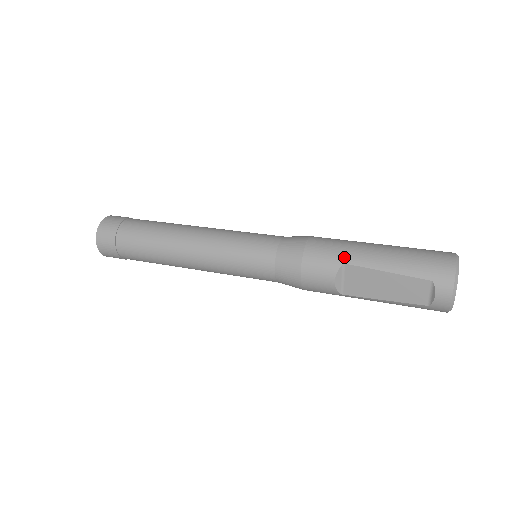
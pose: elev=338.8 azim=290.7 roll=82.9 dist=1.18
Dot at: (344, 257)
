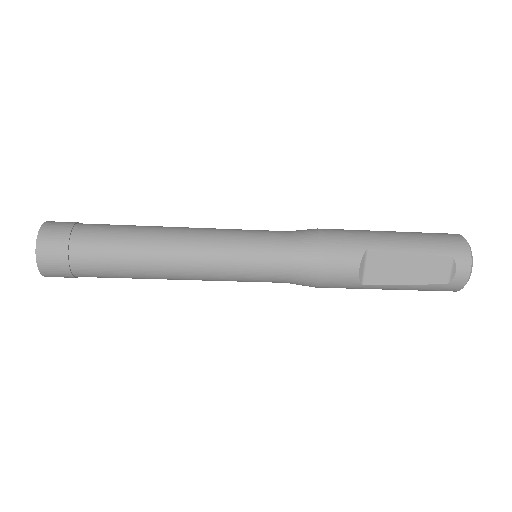
Dot at: (366, 242)
